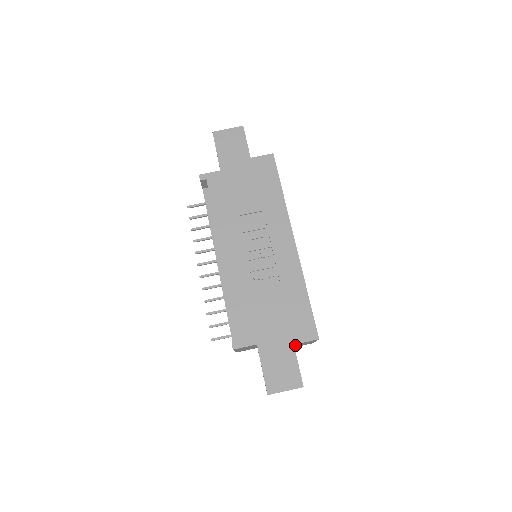
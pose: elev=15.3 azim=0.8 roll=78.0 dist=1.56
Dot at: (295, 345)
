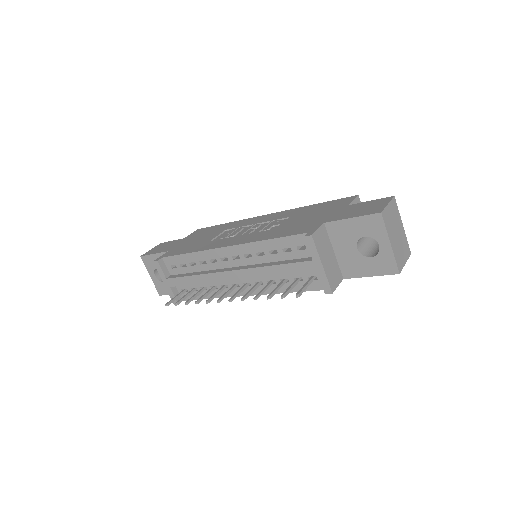
Dot at: occluded
